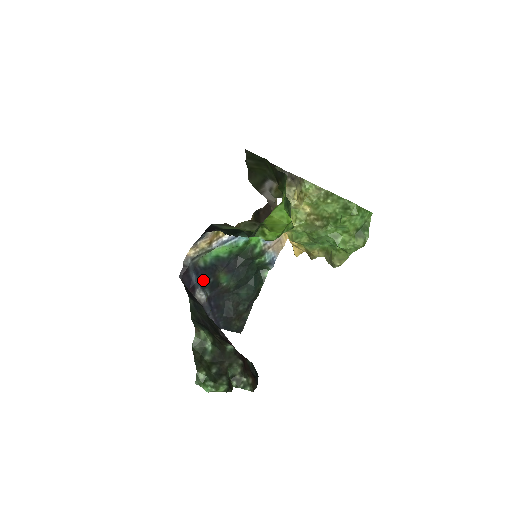
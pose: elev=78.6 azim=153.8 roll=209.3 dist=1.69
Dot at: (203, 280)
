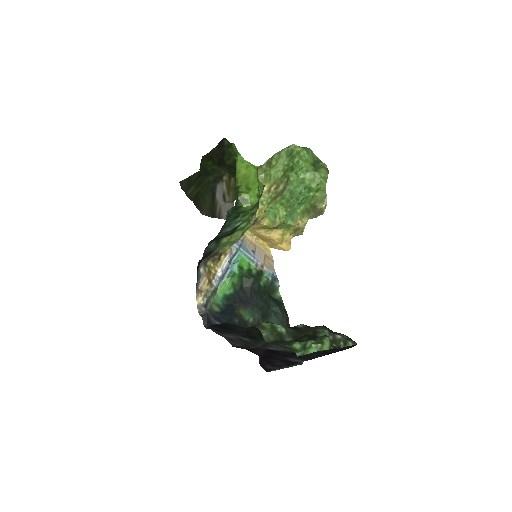
Dot at: occluded
